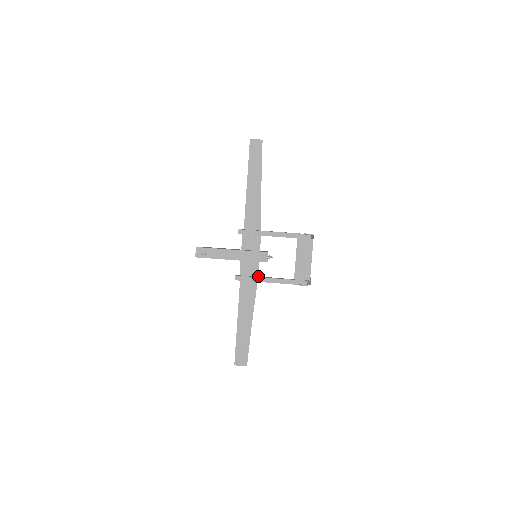
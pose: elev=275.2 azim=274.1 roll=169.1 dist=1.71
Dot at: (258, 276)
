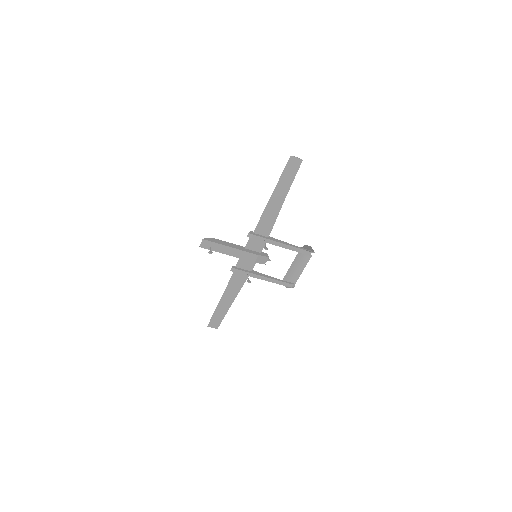
Dot at: (251, 270)
